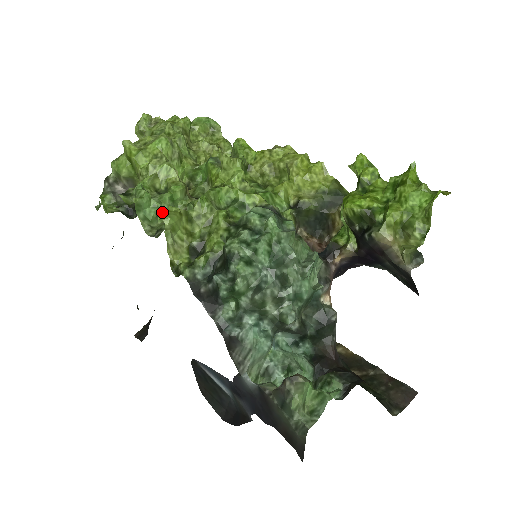
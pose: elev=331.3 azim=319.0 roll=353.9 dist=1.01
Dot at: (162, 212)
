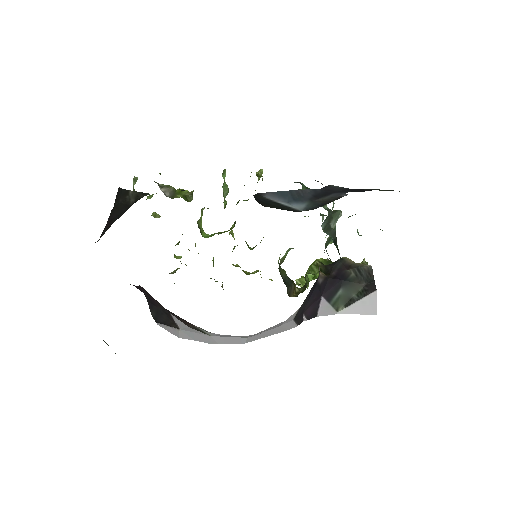
Dot at: (226, 188)
